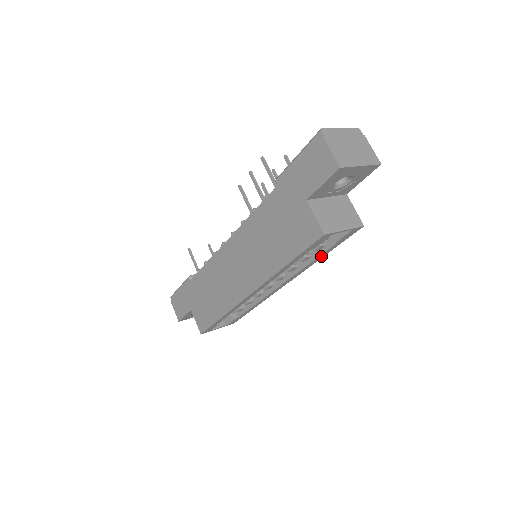
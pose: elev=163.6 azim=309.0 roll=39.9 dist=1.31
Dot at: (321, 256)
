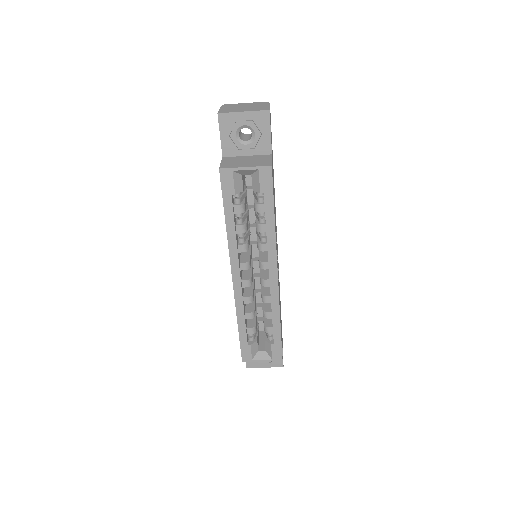
Dot at: (270, 220)
